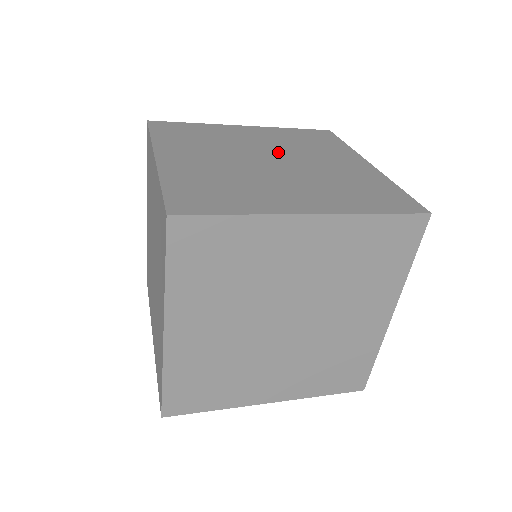
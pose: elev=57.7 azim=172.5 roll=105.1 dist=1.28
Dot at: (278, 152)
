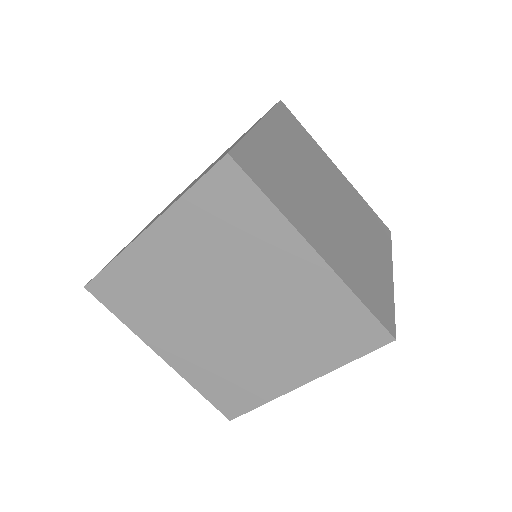
Dot at: occluded
